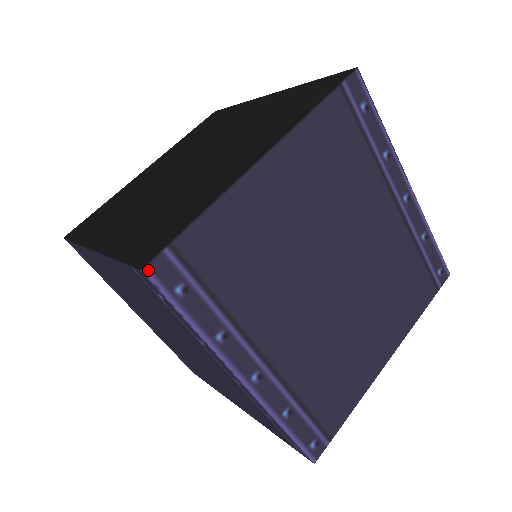
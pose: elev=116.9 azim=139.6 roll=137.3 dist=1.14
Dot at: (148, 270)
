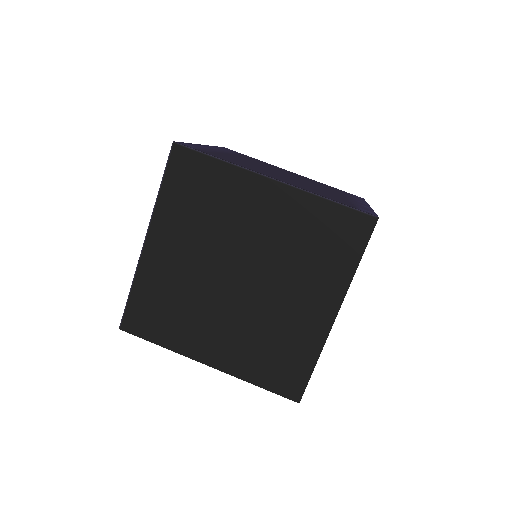
Dot at: (300, 400)
